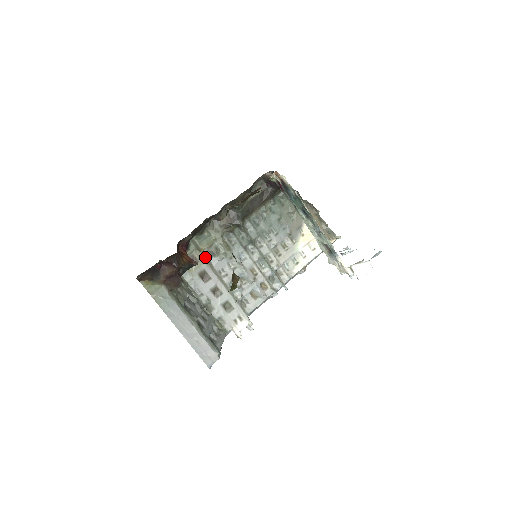
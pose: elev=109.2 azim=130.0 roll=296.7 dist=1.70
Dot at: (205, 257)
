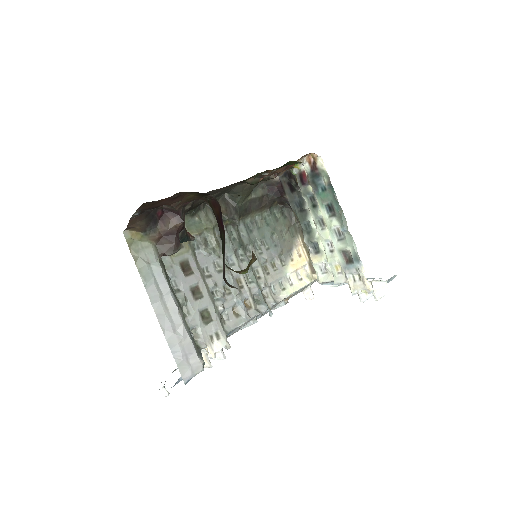
Dot at: (191, 245)
